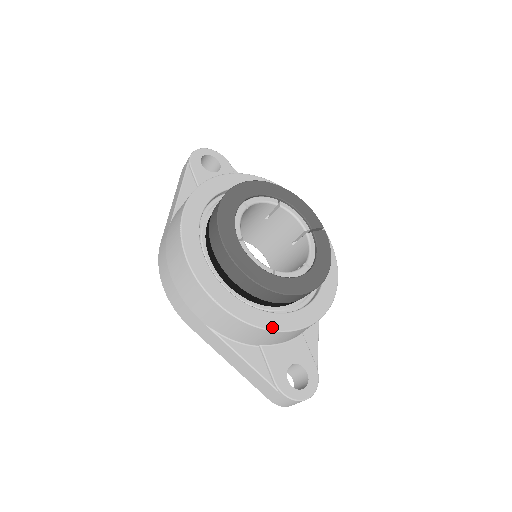
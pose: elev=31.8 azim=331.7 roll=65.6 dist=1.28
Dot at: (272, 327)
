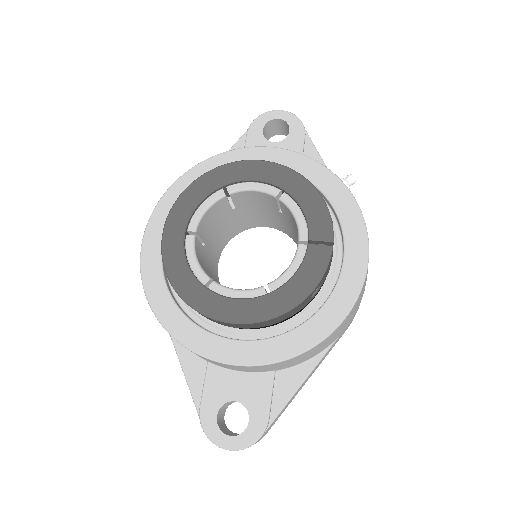
Dot at: (193, 346)
